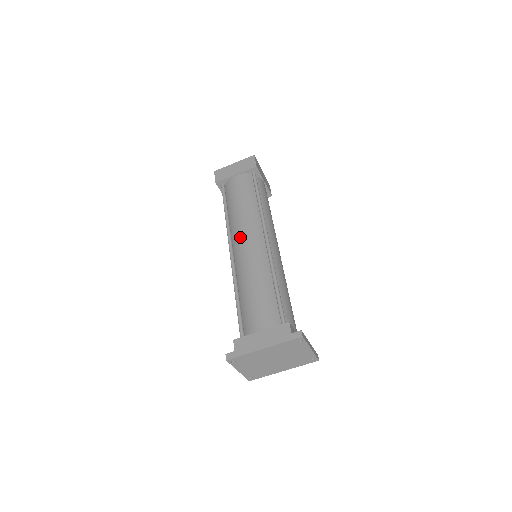
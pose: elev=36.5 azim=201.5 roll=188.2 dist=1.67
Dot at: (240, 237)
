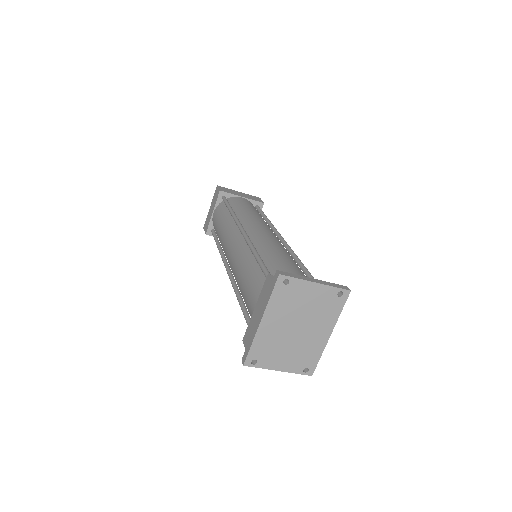
Dot at: (226, 252)
